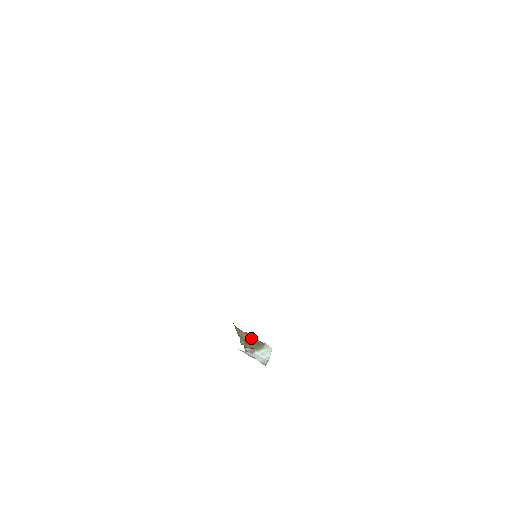
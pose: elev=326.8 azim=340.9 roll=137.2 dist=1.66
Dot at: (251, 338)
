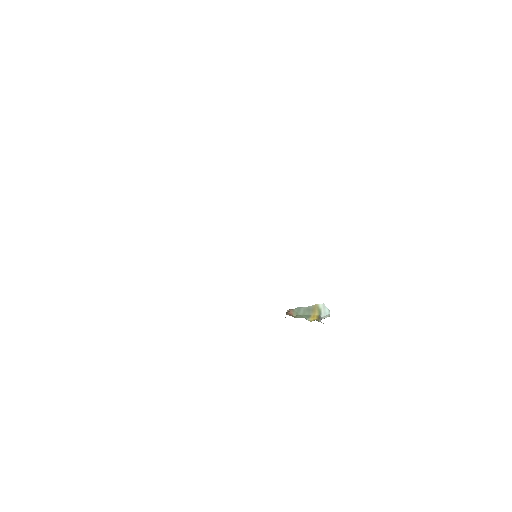
Dot at: (299, 310)
